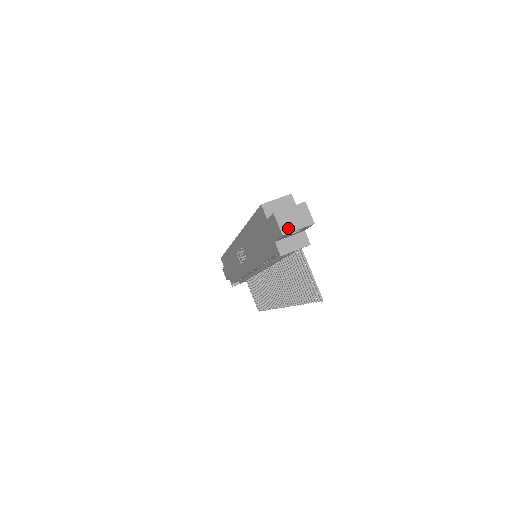
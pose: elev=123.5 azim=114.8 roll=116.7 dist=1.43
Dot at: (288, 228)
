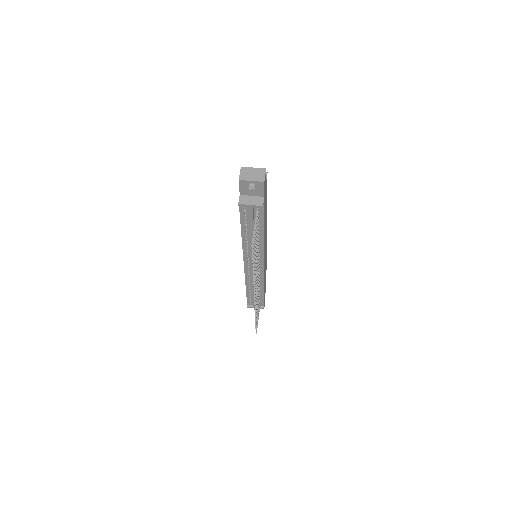
Dot at: (245, 177)
